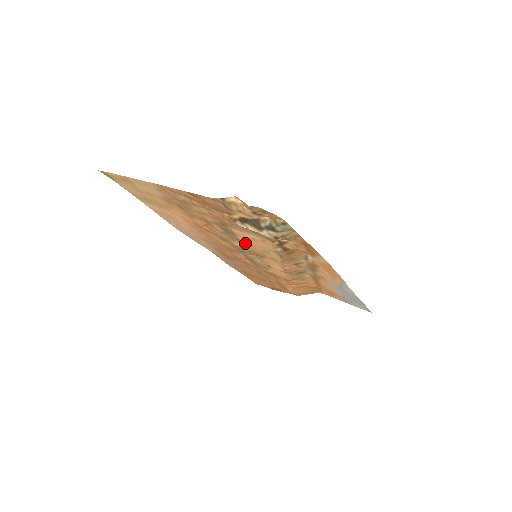
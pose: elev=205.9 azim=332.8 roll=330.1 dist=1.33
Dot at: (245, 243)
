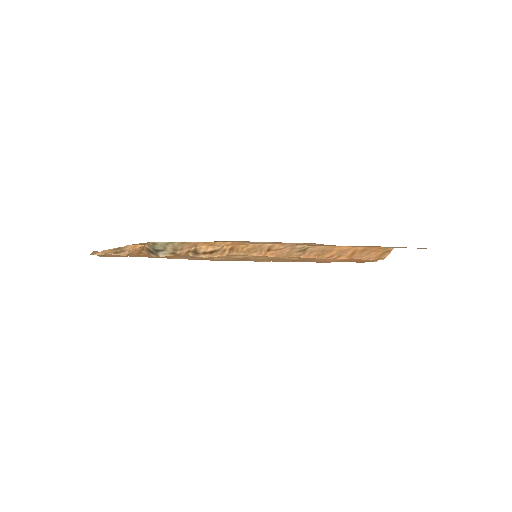
Dot at: occluded
